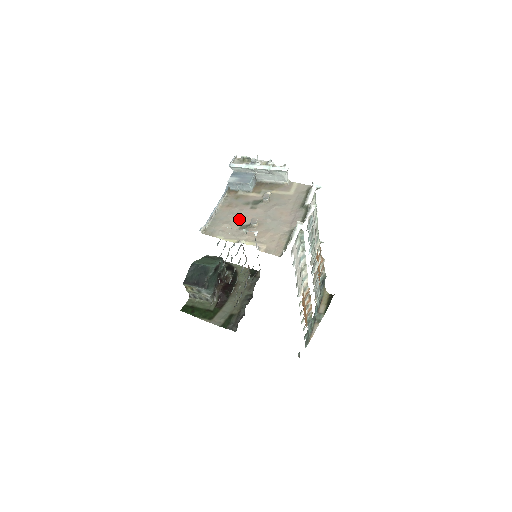
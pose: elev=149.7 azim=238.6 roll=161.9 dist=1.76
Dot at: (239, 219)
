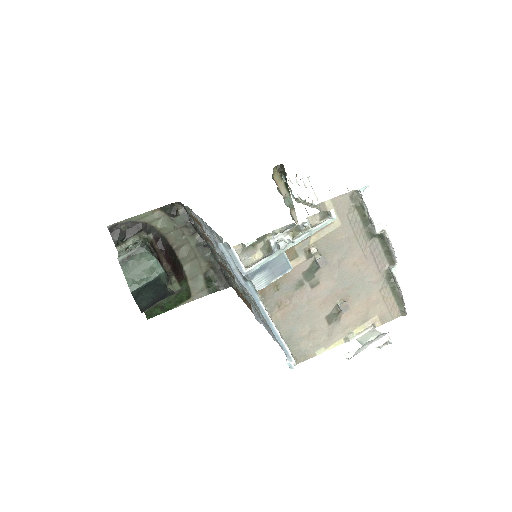
Dot at: (315, 313)
